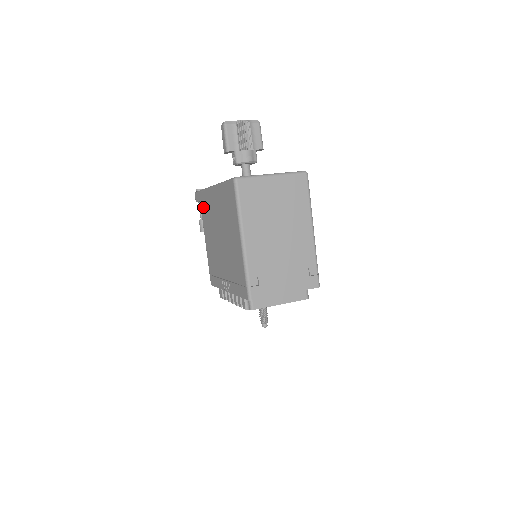
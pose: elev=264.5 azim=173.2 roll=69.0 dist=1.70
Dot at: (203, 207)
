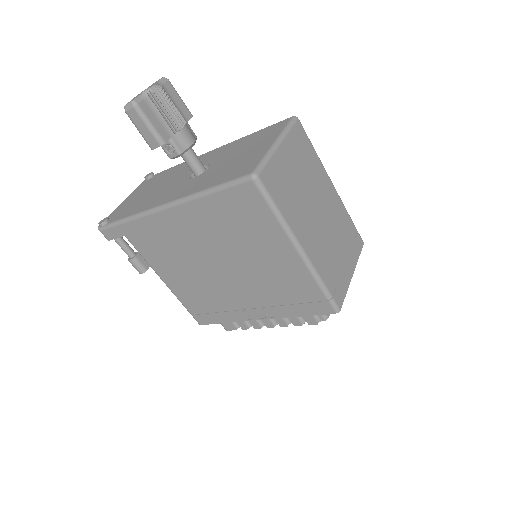
Dot at: (141, 241)
